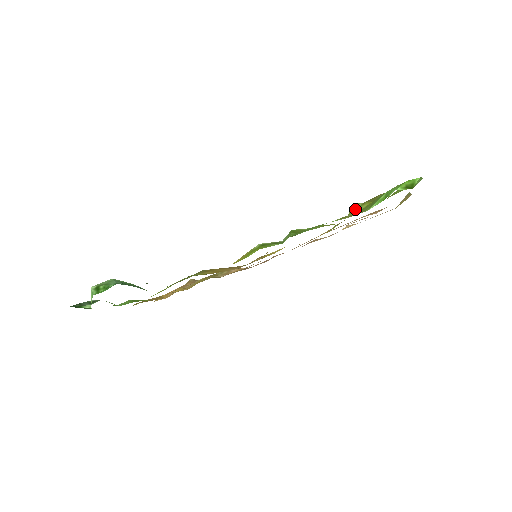
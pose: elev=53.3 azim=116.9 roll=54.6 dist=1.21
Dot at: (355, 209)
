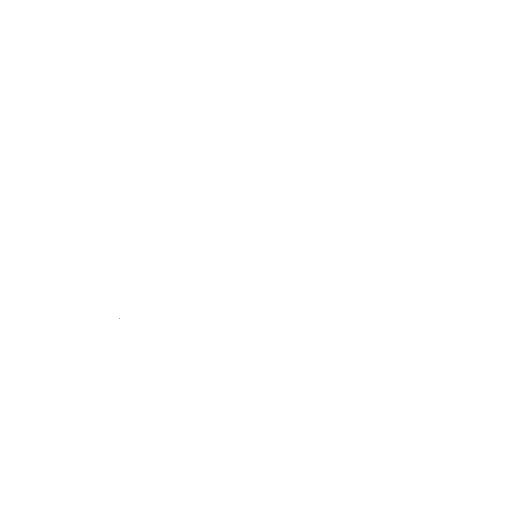
Dot at: occluded
